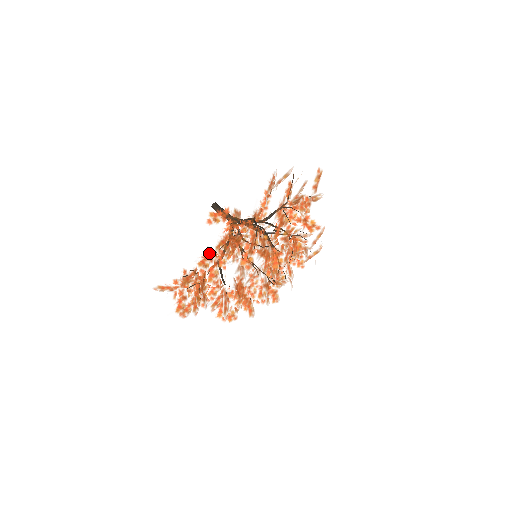
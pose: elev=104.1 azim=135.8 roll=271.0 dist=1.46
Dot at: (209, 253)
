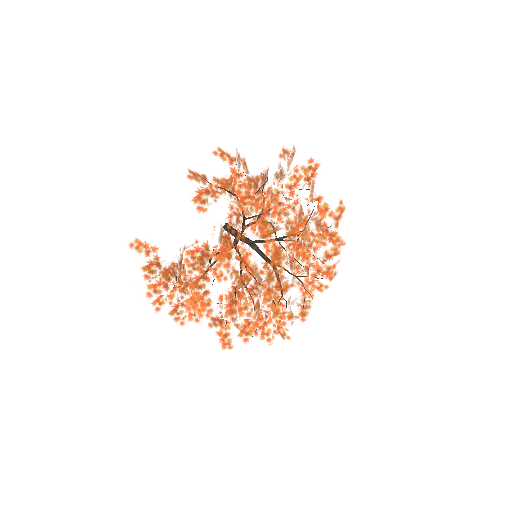
Dot at: (204, 177)
